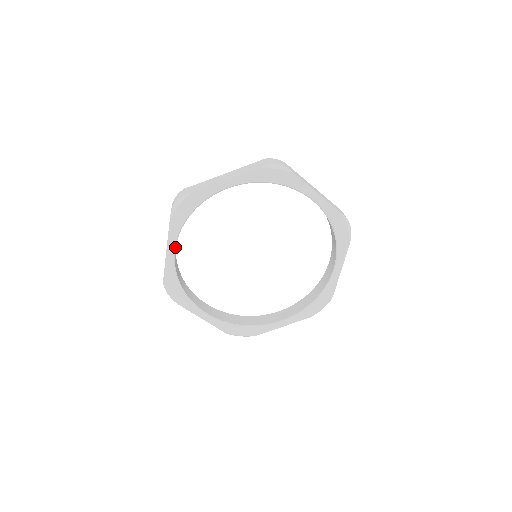
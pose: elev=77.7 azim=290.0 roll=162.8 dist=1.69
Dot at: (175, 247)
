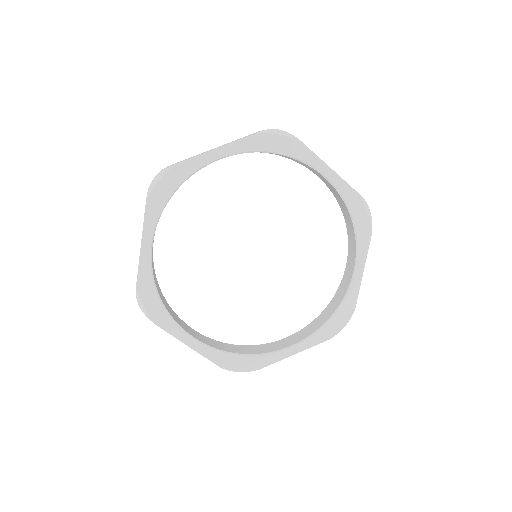
Dot at: (152, 240)
